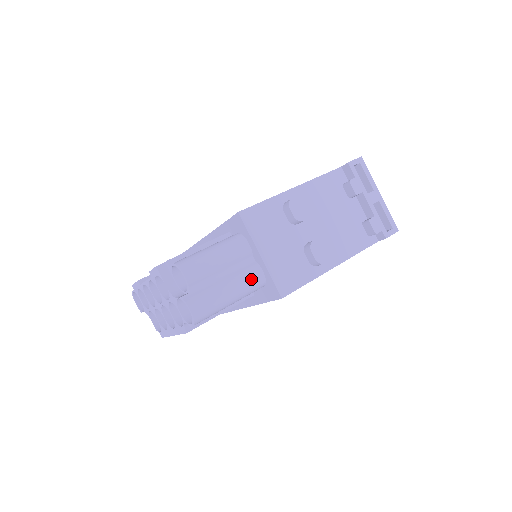
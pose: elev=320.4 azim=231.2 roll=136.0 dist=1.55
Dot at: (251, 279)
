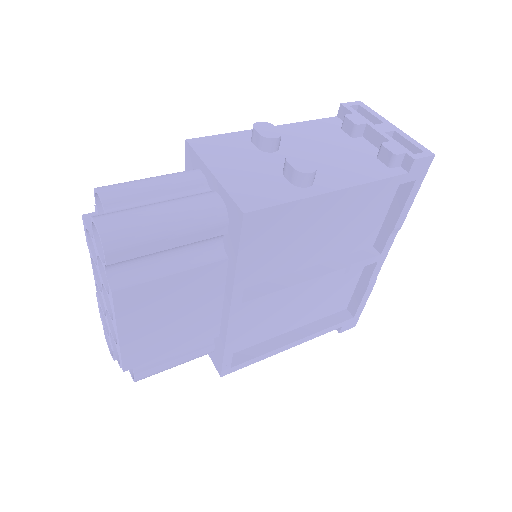
Dot at: (200, 202)
